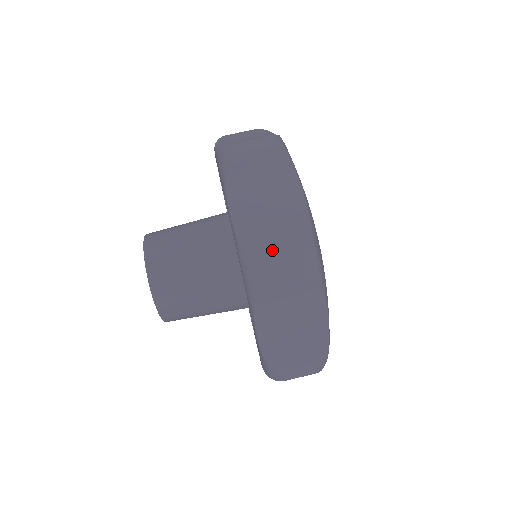
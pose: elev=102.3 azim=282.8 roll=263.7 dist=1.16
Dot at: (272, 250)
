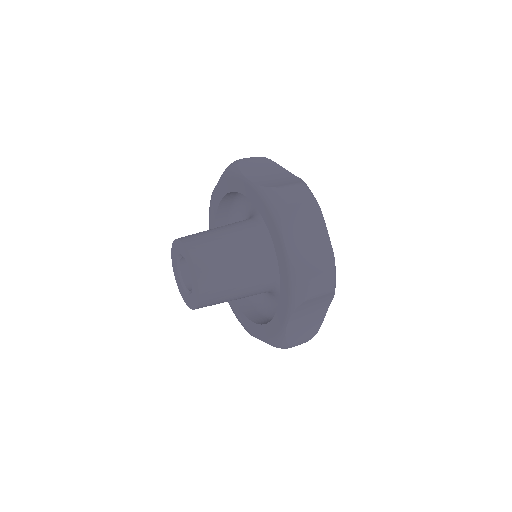
Dot at: (283, 184)
